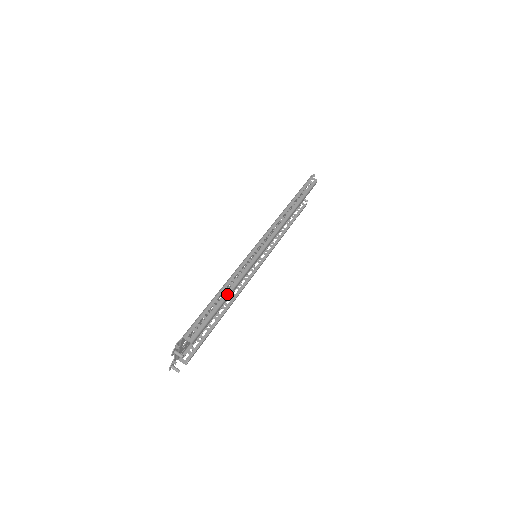
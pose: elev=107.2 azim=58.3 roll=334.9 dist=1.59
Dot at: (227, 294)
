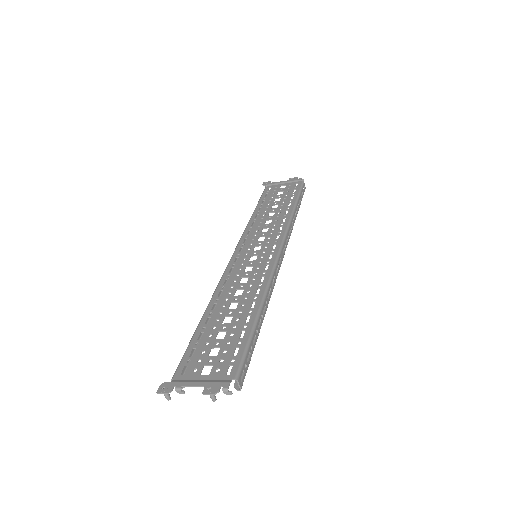
Dot at: occluded
